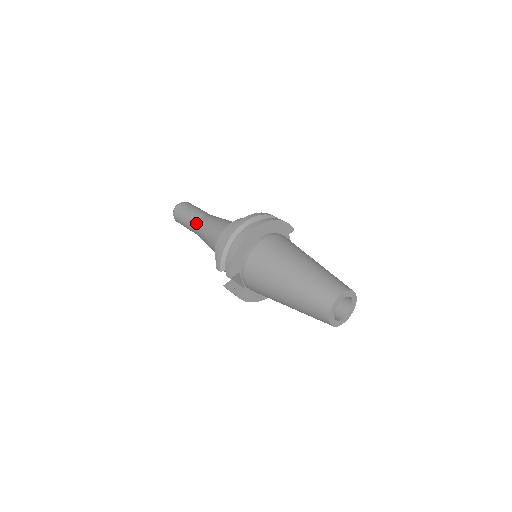
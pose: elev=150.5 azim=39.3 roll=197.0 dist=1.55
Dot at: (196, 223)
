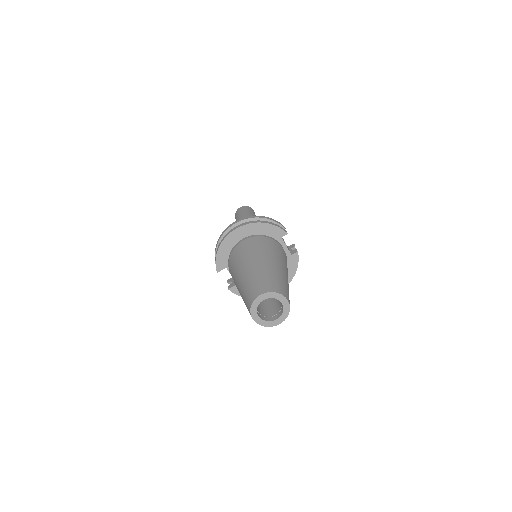
Dot at: occluded
